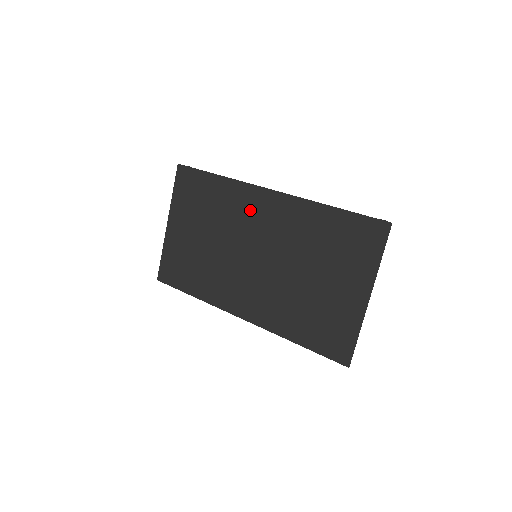
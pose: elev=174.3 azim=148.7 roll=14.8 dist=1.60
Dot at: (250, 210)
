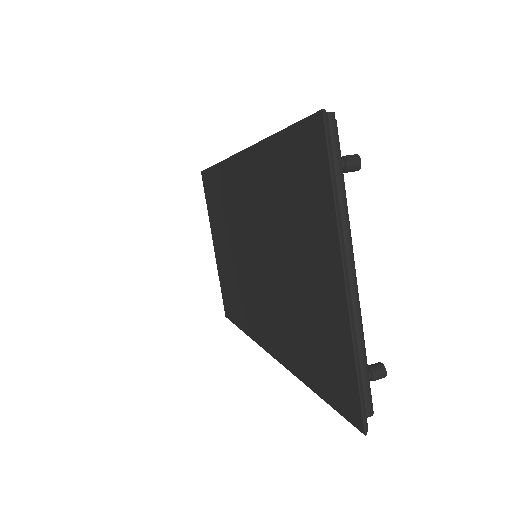
Dot at: (236, 193)
